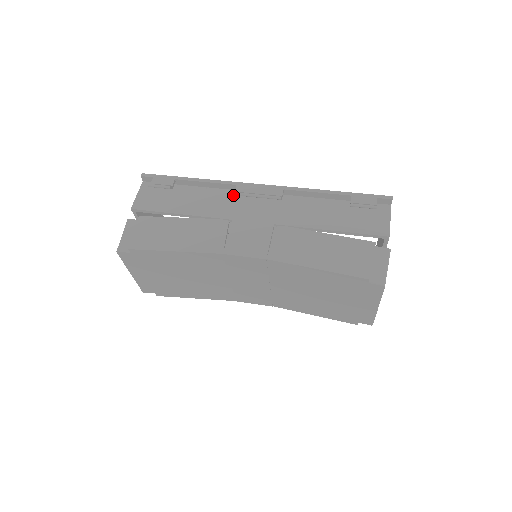
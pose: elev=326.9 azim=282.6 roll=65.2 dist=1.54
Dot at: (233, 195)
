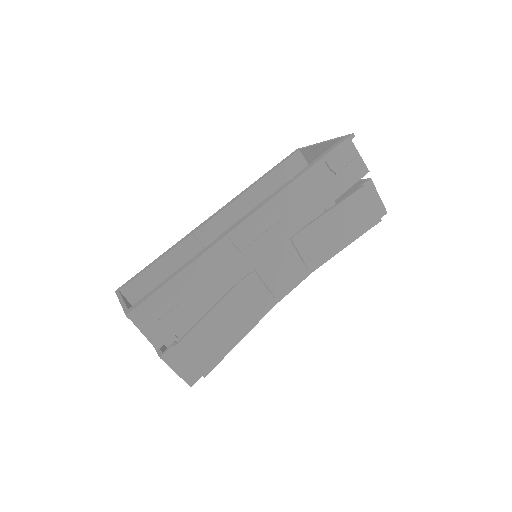
Dot at: (229, 246)
